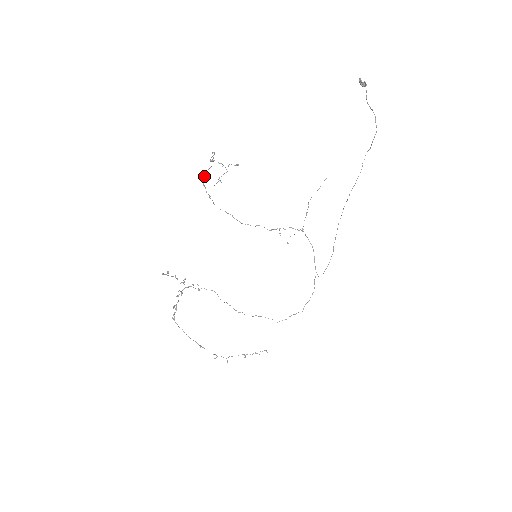
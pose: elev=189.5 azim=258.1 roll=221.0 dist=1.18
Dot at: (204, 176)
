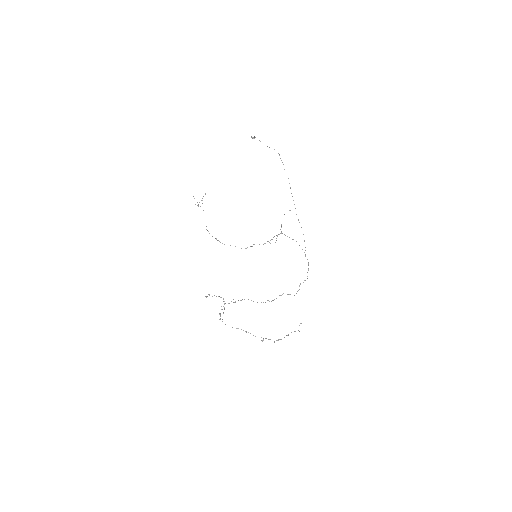
Dot at: occluded
